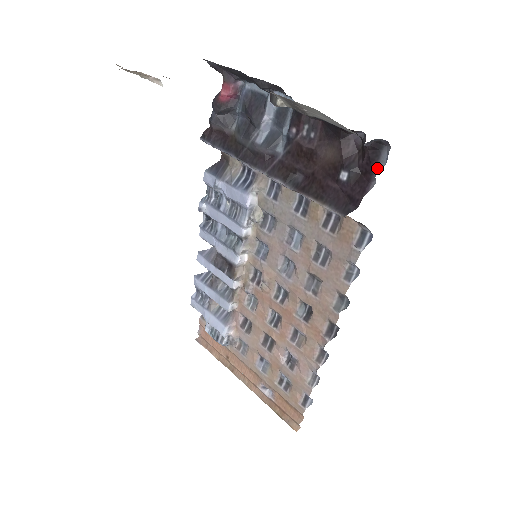
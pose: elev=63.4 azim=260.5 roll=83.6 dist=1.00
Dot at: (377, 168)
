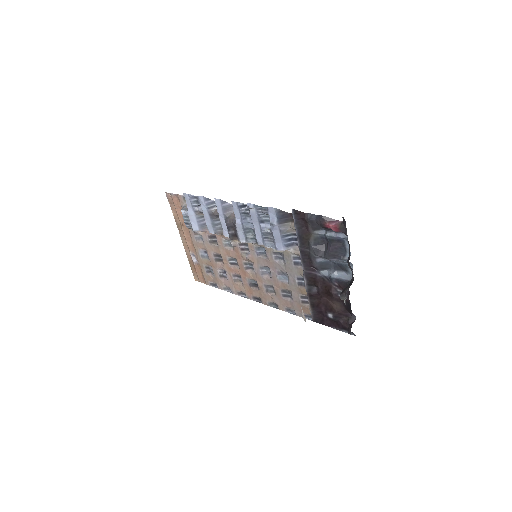
Dot at: (343, 330)
